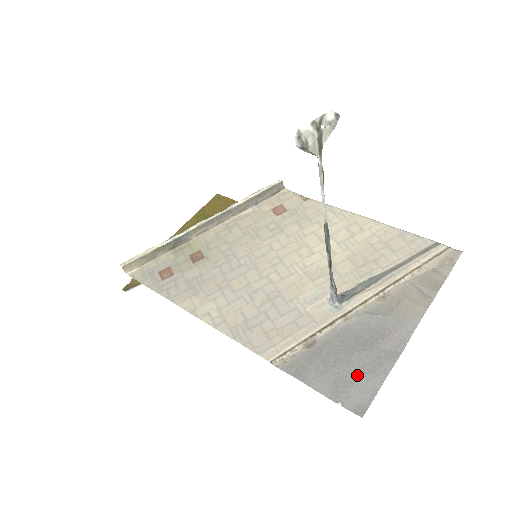
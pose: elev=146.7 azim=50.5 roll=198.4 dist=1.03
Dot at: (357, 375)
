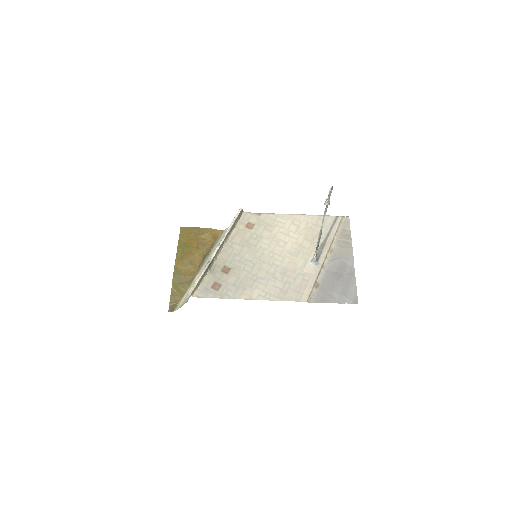
Dot at: (345, 289)
